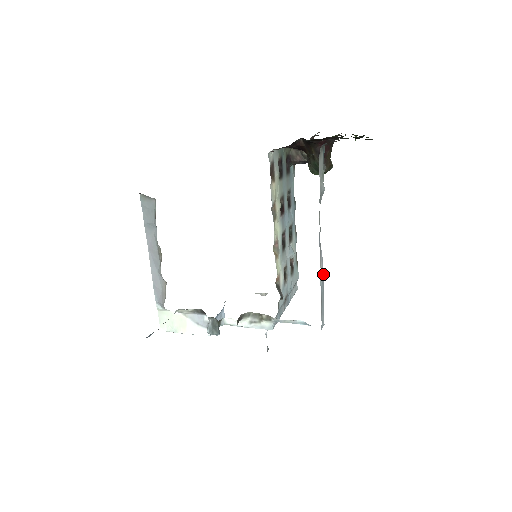
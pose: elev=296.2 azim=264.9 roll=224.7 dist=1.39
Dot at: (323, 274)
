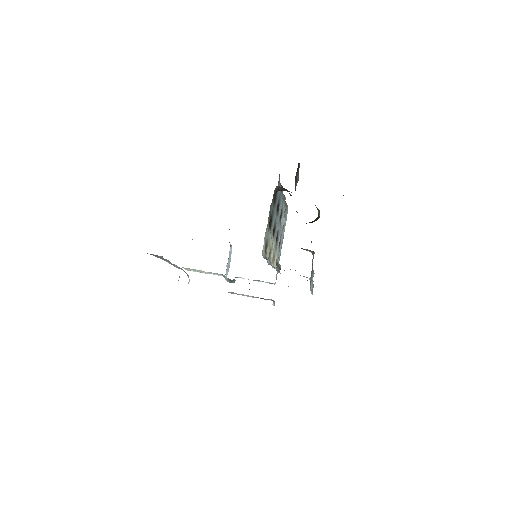
Dot at: occluded
